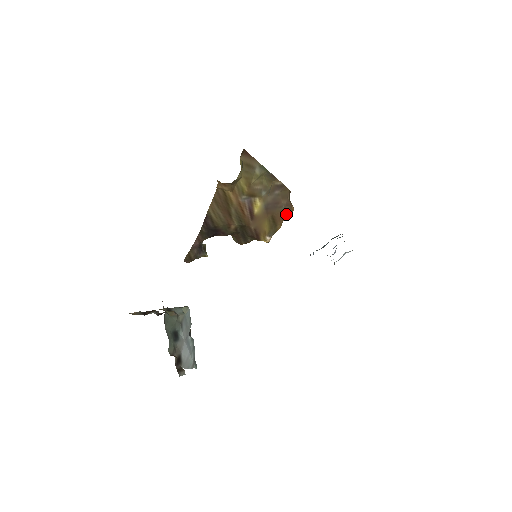
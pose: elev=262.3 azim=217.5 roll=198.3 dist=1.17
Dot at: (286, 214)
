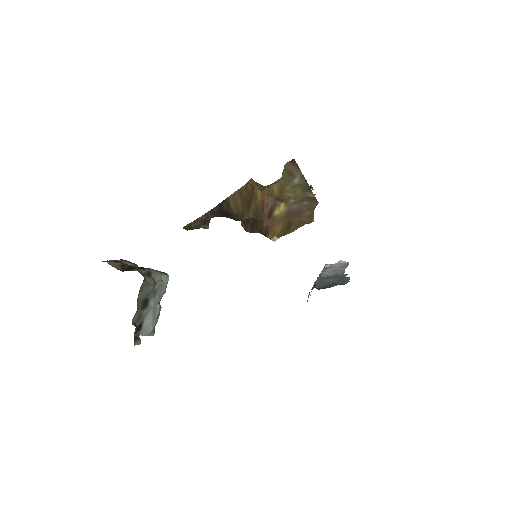
Dot at: (304, 224)
